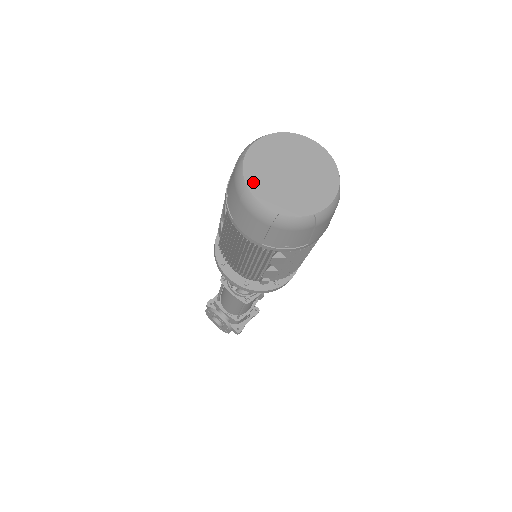
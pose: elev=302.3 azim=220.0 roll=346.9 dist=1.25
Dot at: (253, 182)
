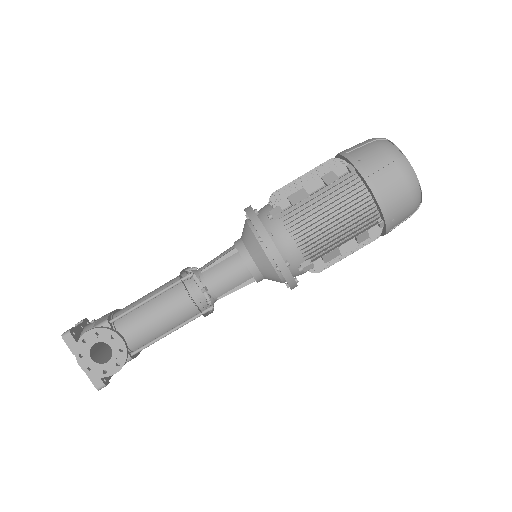
Dot at: occluded
